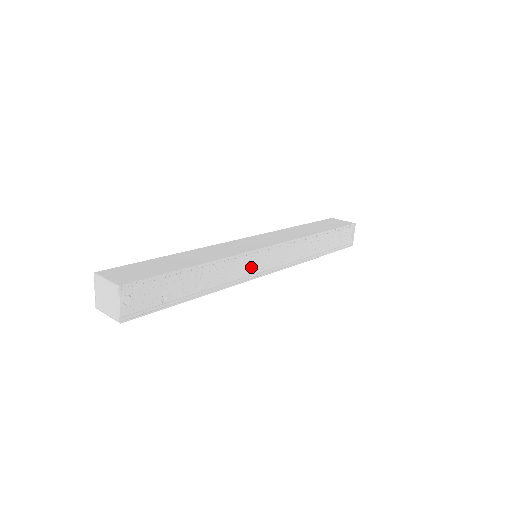
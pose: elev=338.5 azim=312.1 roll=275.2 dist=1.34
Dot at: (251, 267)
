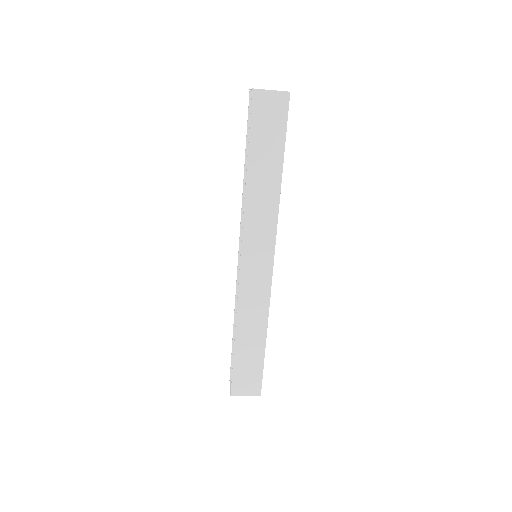
Dot at: occluded
